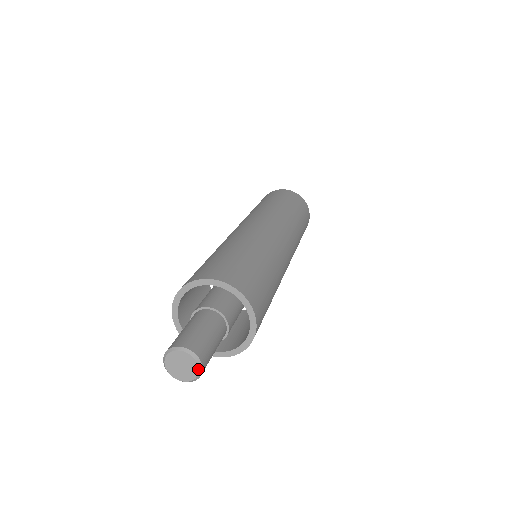
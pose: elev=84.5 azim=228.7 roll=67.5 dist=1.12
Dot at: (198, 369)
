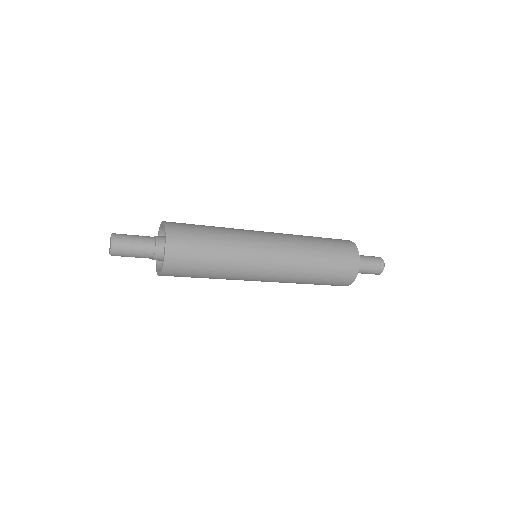
Dot at: (111, 243)
